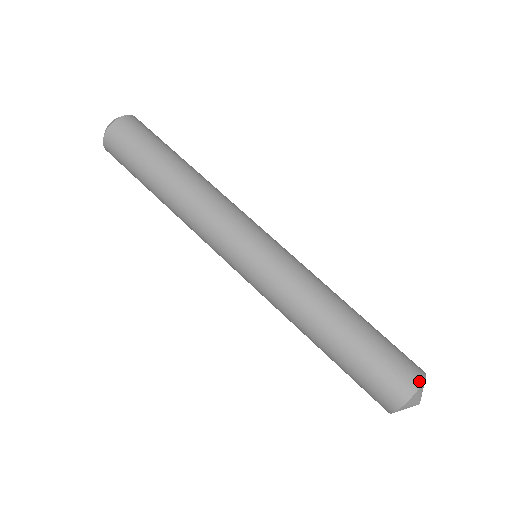
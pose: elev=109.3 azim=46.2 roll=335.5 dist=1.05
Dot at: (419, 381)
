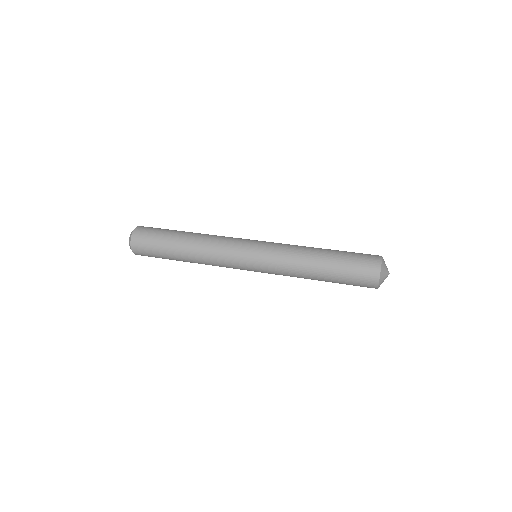
Dot at: occluded
